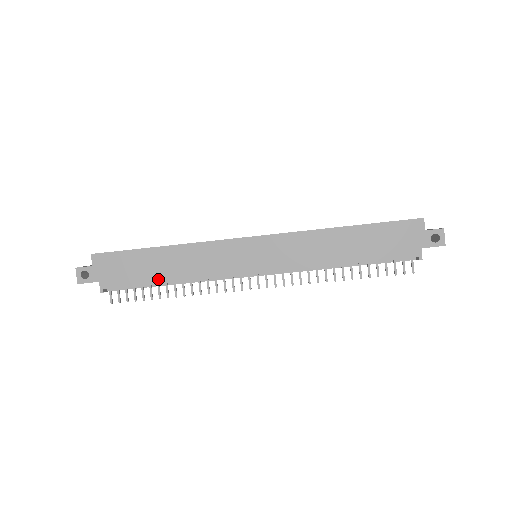
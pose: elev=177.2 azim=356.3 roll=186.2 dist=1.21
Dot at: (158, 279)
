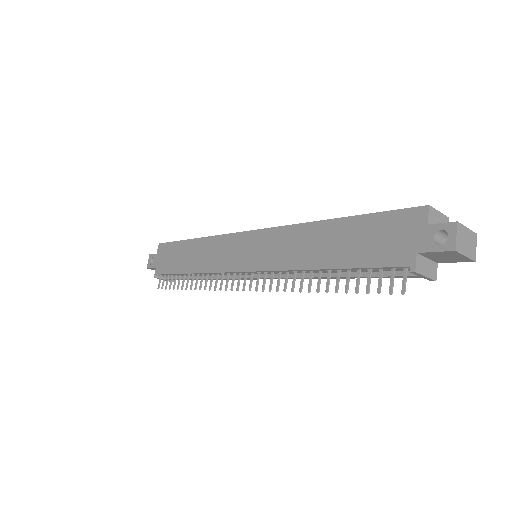
Dot at: (183, 269)
